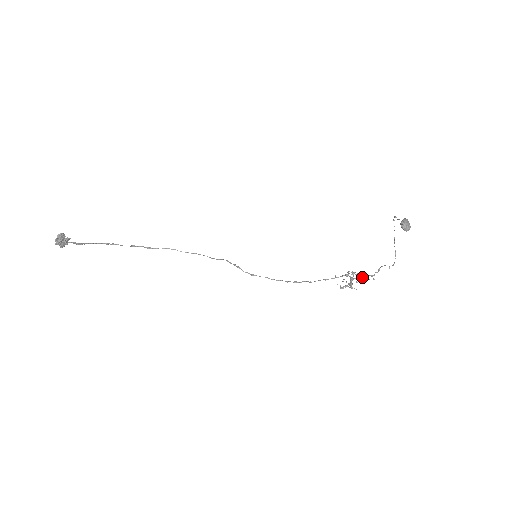
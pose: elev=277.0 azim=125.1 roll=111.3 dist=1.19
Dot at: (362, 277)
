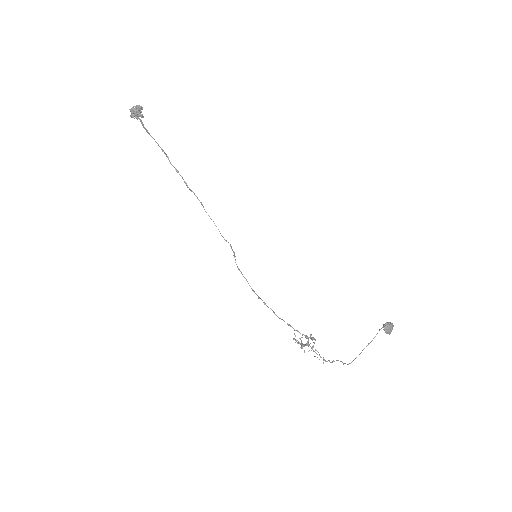
Dot at: occluded
